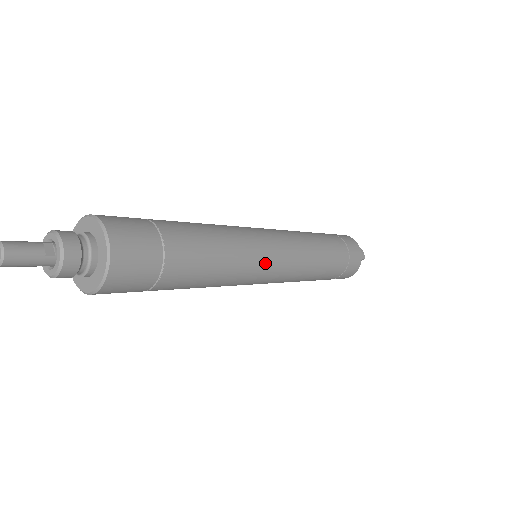
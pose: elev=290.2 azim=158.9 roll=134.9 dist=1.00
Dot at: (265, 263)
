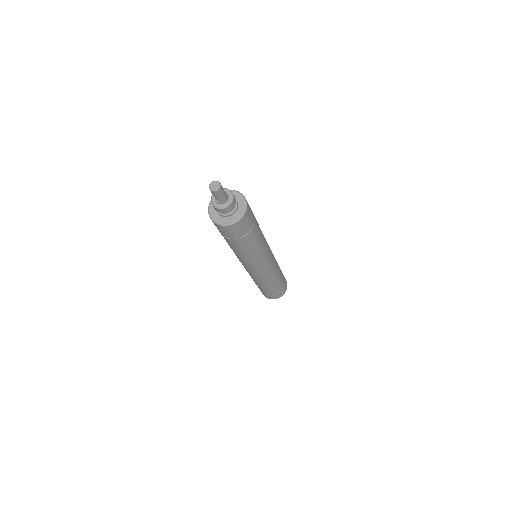
Dot at: (269, 248)
